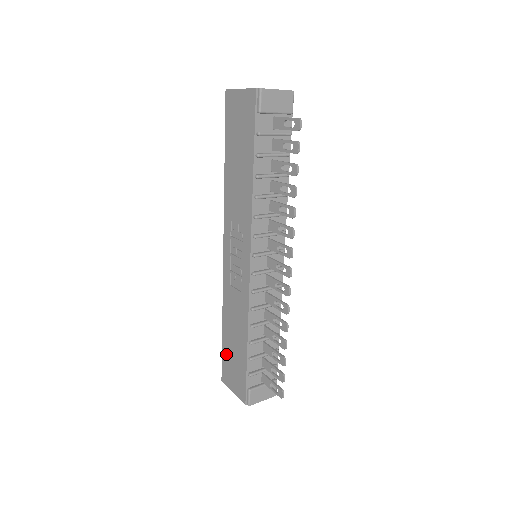
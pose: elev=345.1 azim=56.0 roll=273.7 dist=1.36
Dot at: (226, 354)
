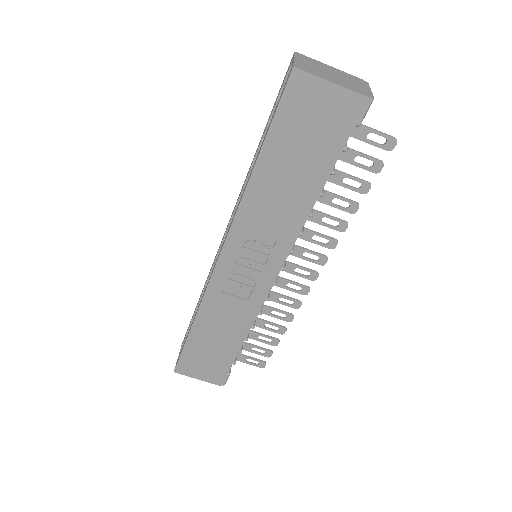
Dot at: (193, 351)
